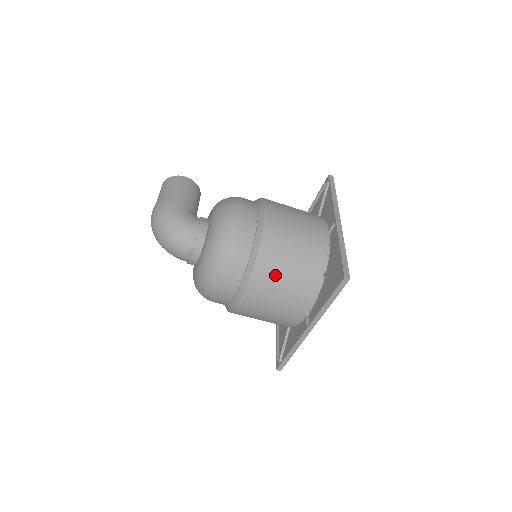
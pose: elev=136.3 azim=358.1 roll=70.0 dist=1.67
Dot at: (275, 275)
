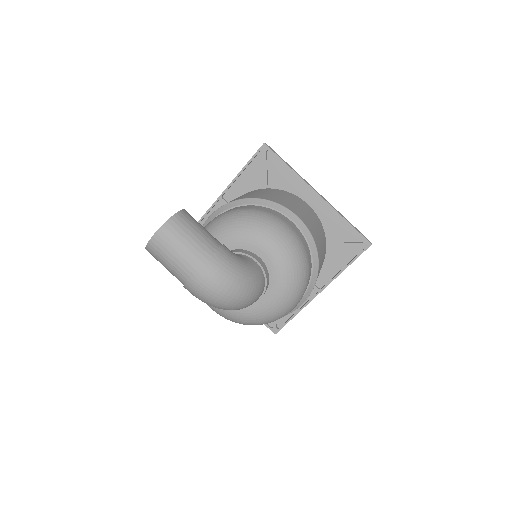
Dot at: occluded
